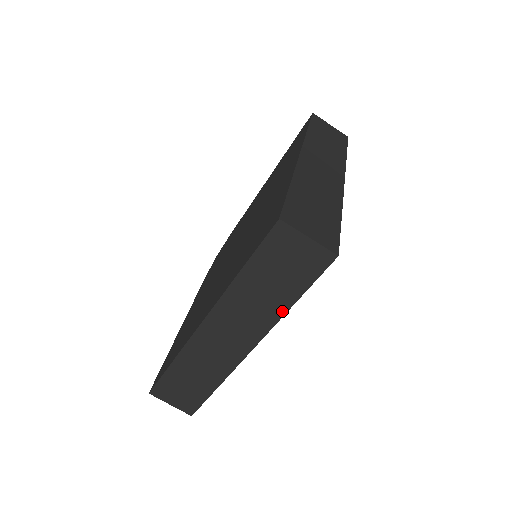
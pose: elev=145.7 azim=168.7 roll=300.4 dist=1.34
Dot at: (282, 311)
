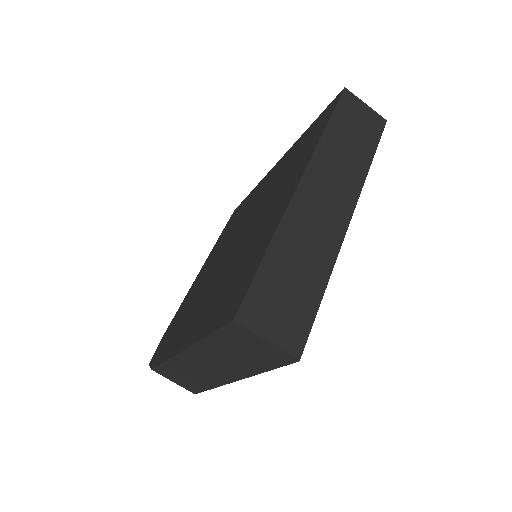
Dot at: (366, 168)
